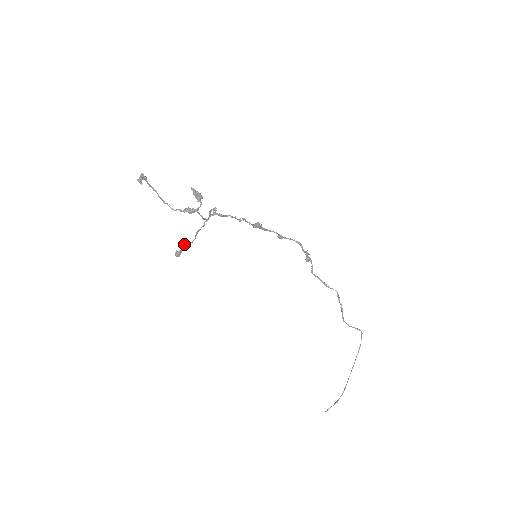
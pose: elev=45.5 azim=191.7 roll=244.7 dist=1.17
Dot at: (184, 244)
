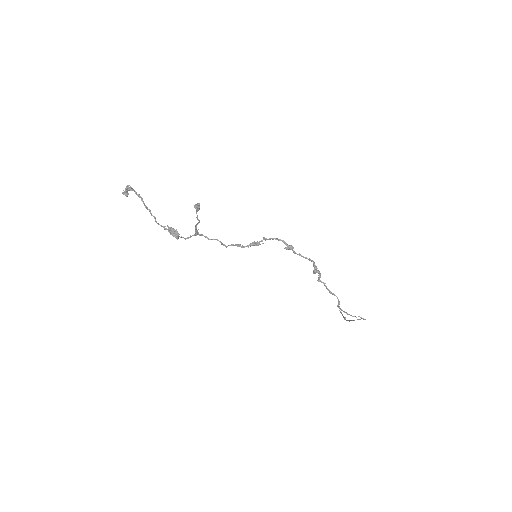
Dot at: (196, 212)
